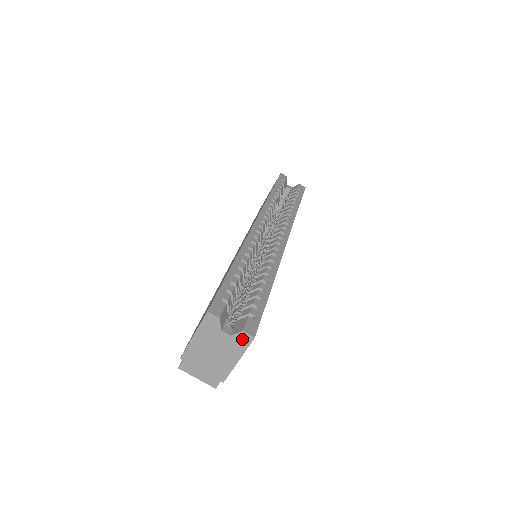
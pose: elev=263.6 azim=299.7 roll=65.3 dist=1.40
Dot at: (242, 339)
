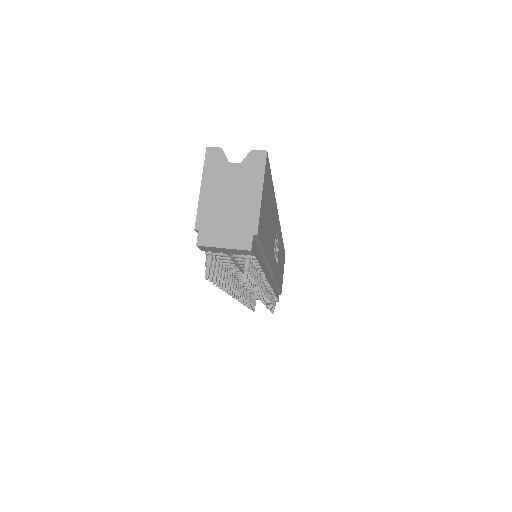
Dot at: (254, 160)
